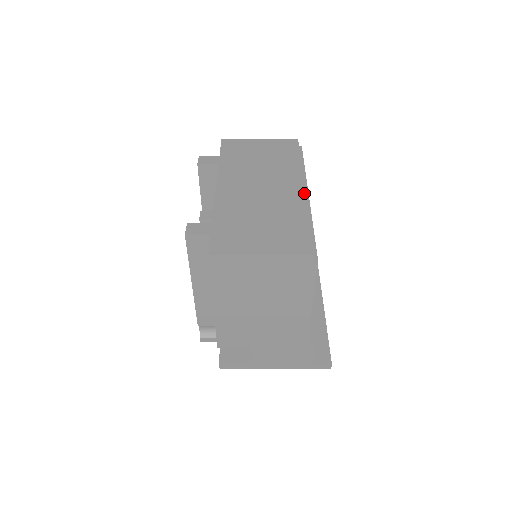
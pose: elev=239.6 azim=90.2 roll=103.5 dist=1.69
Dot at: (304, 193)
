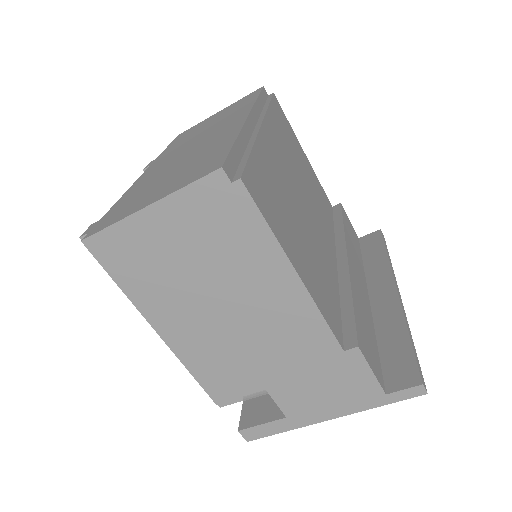
Dot at: (245, 119)
